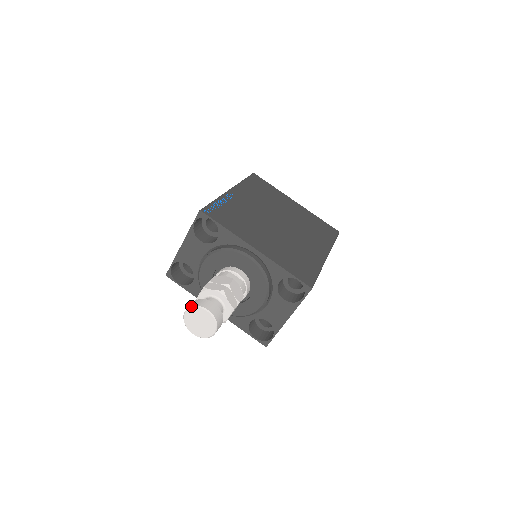
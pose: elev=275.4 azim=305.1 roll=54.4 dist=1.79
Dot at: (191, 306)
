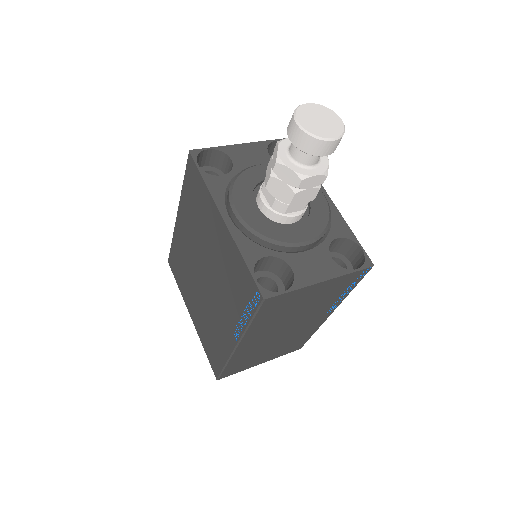
Dot at: (320, 105)
